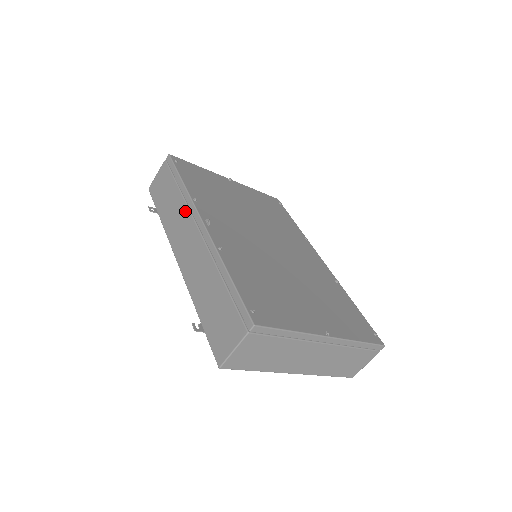
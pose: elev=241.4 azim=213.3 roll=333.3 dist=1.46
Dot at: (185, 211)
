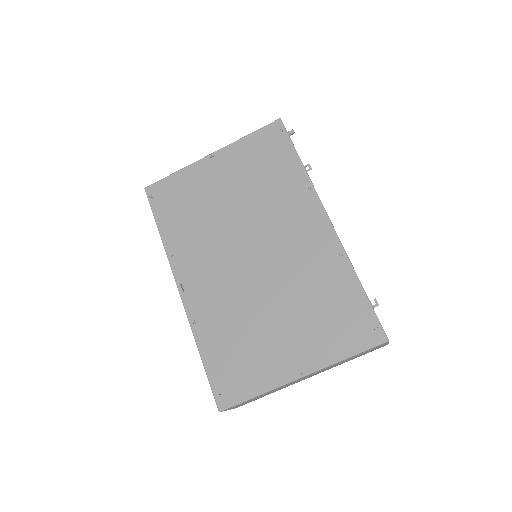
Dot at: occluded
